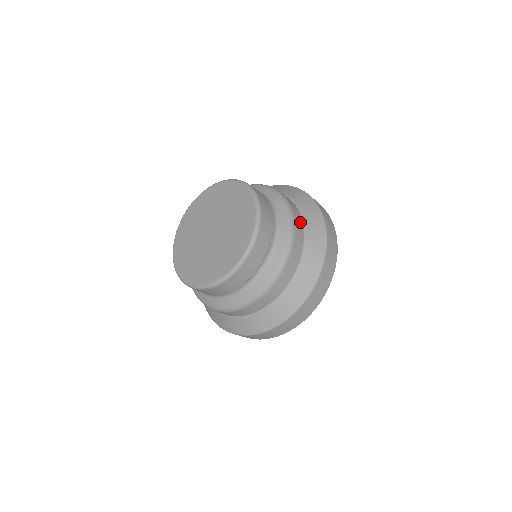
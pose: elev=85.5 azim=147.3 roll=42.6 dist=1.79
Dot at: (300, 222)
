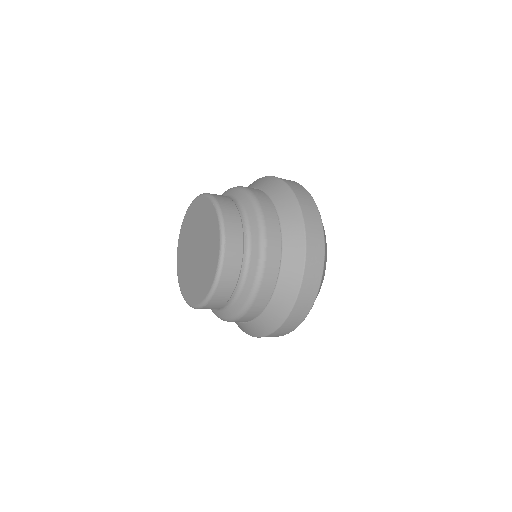
Dot at: (259, 191)
